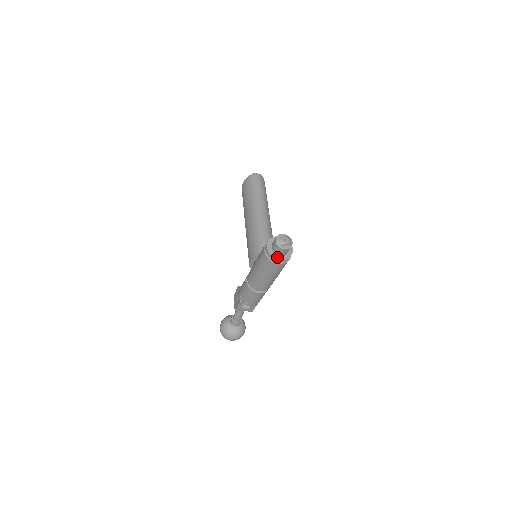
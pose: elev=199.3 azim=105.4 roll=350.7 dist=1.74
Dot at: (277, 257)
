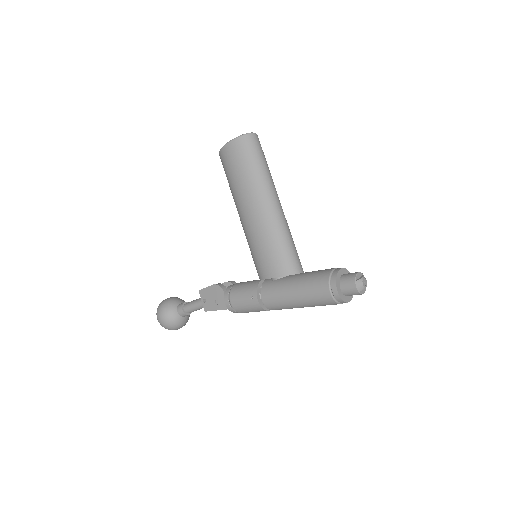
Dot at: (346, 299)
